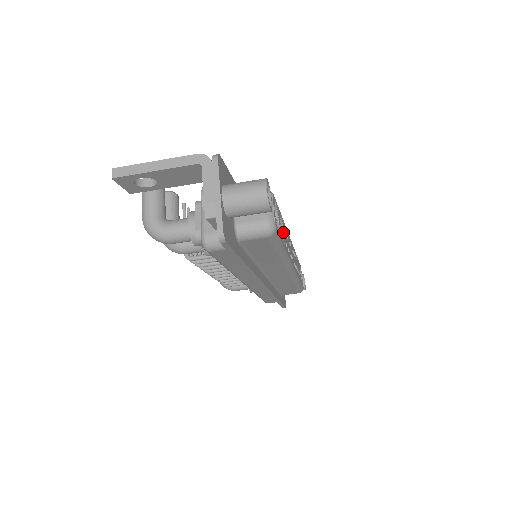
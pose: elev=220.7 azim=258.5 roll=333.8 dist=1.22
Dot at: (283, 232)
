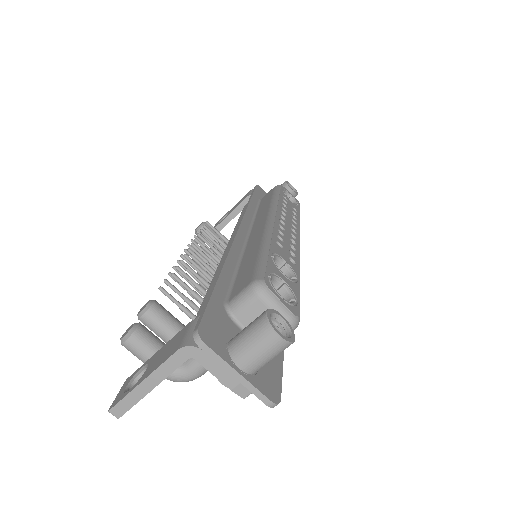
Dot at: (283, 260)
